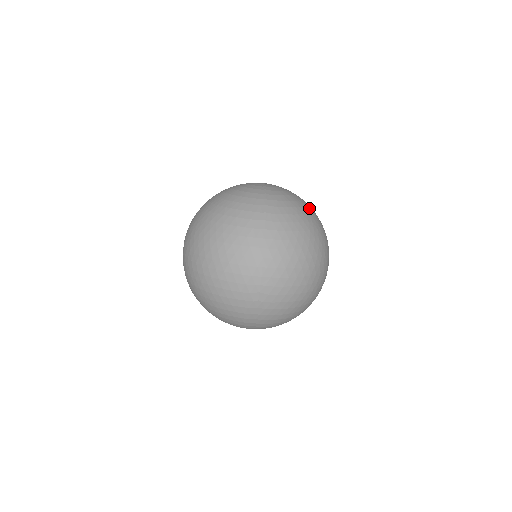
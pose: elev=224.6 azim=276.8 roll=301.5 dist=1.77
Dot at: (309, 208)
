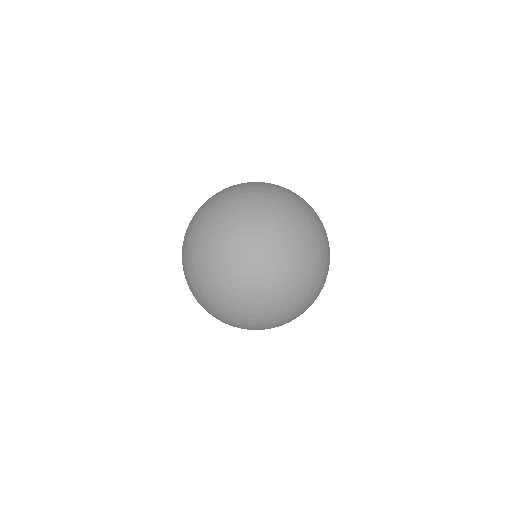
Dot at: occluded
